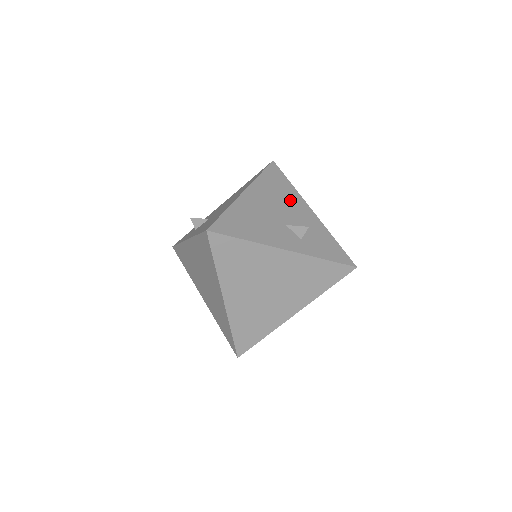
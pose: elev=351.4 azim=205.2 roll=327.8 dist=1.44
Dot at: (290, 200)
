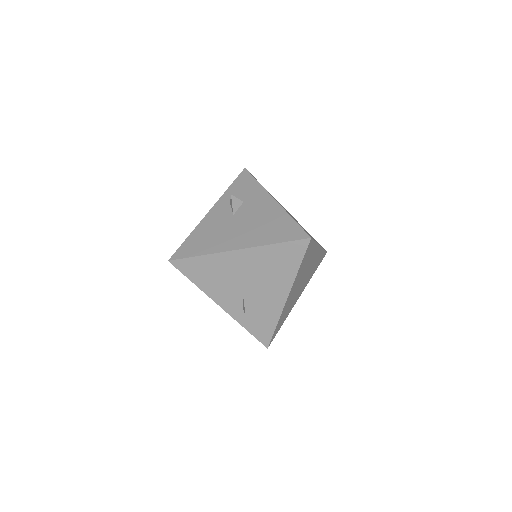
Dot at: (275, 279)
